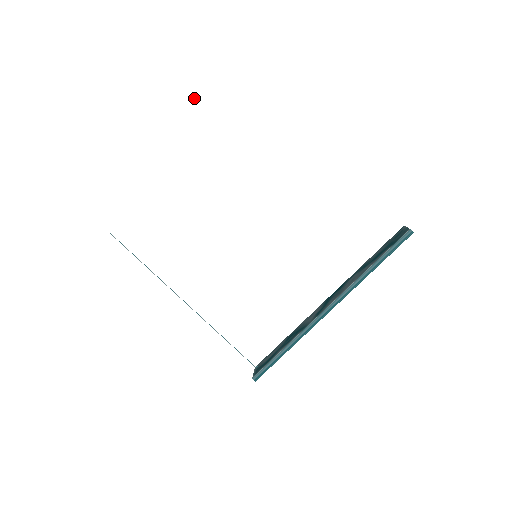
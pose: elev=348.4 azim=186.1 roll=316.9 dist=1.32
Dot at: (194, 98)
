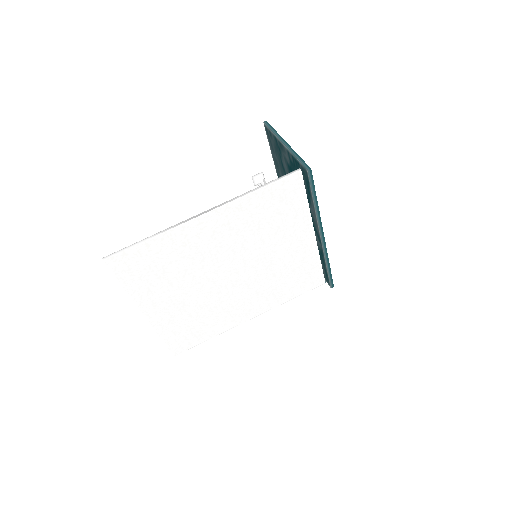
Dot at: (137, 283)
